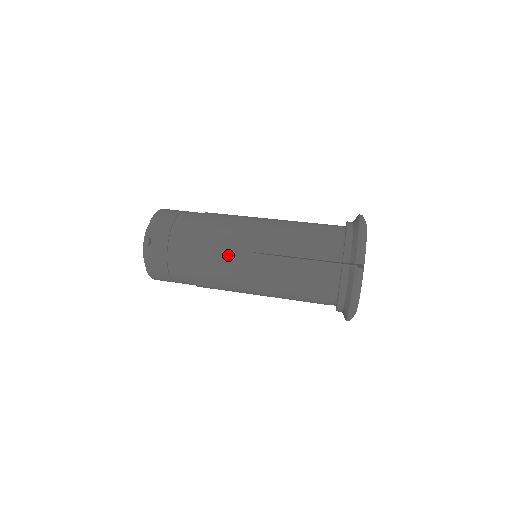
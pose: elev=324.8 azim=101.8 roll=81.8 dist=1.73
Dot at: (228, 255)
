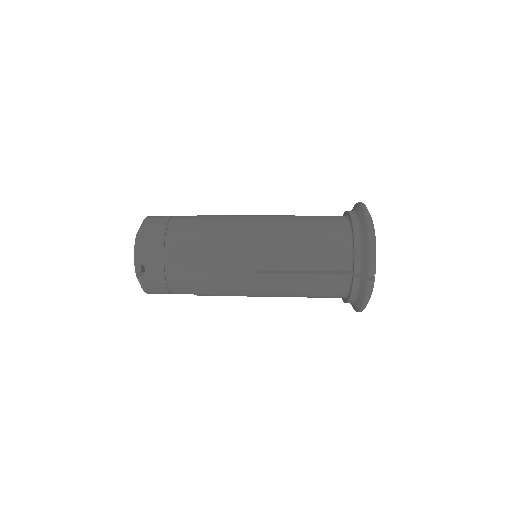
Dot at: (233, 276)
